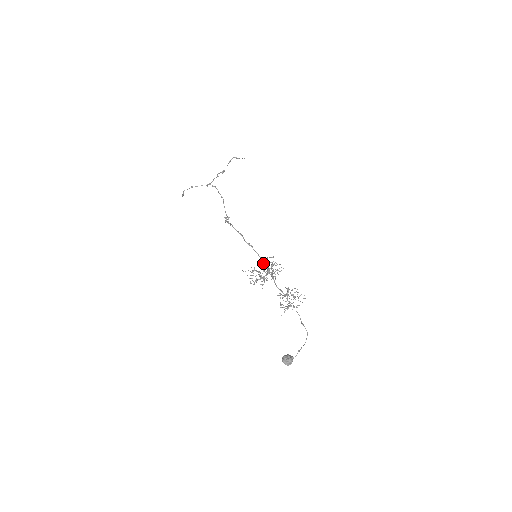
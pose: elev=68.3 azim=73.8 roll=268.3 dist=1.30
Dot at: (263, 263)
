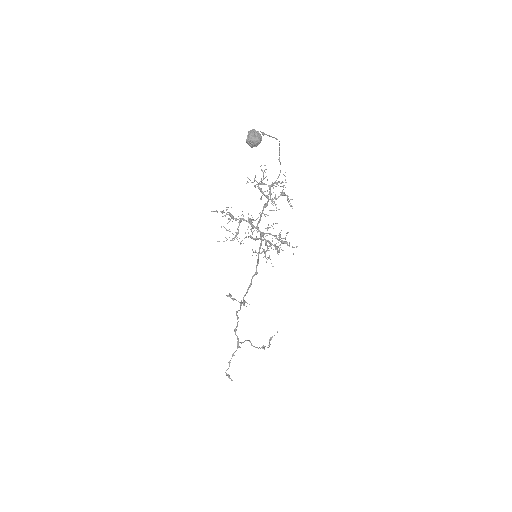
Dot at: (222, 212)
